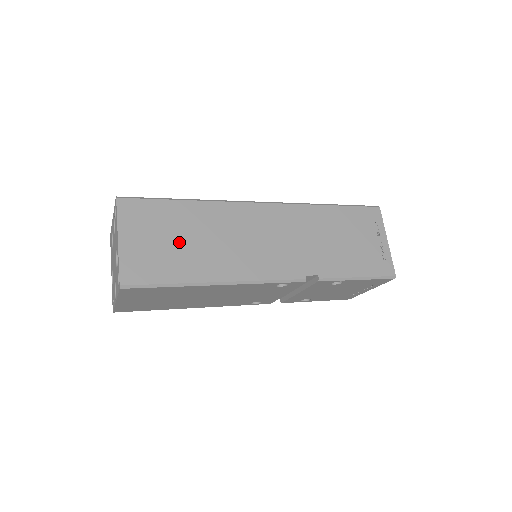
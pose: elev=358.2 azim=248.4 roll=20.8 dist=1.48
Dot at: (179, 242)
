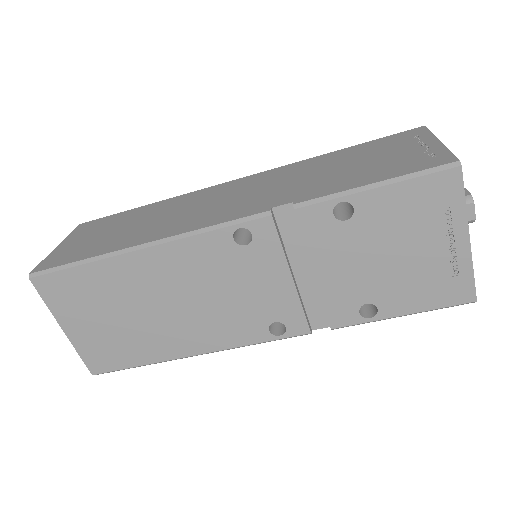
Dot at: (116, 231)
